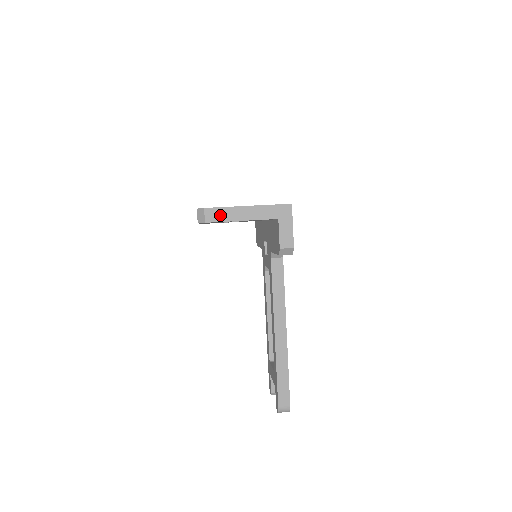
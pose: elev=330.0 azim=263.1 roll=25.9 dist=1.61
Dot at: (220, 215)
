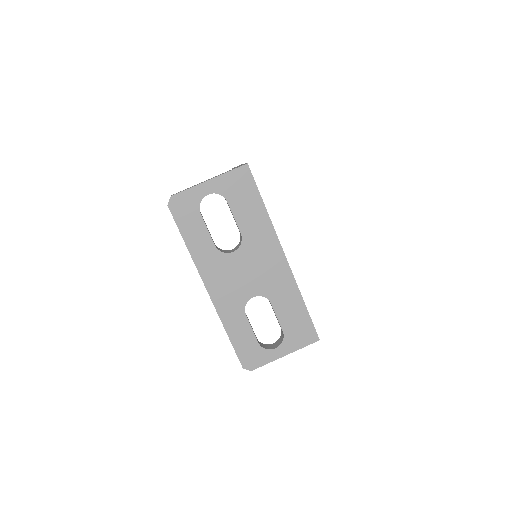
Dot at: occluded
